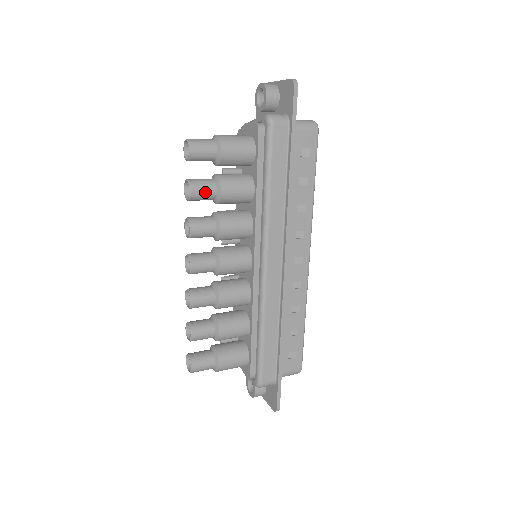
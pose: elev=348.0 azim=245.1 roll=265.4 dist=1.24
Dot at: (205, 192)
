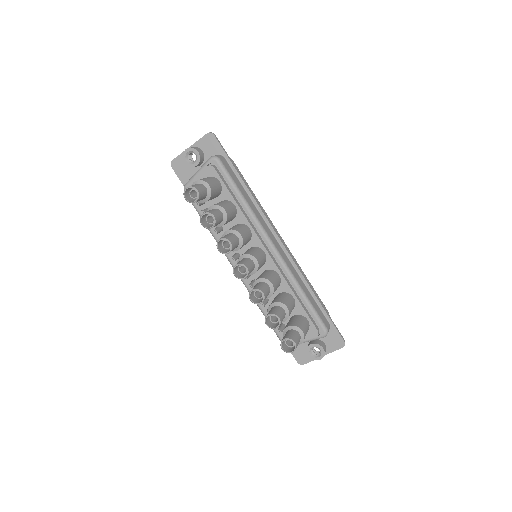
Dot at: (219, 215)
